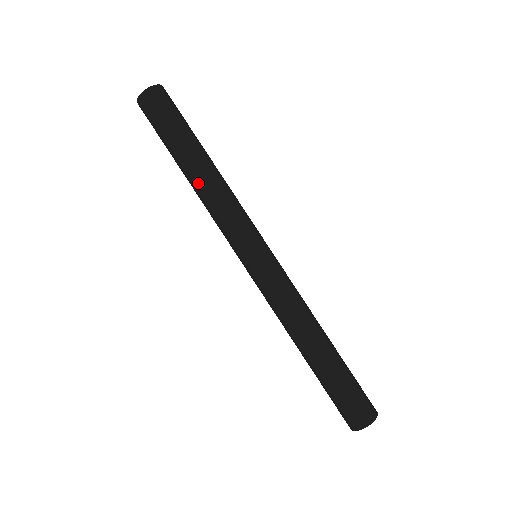
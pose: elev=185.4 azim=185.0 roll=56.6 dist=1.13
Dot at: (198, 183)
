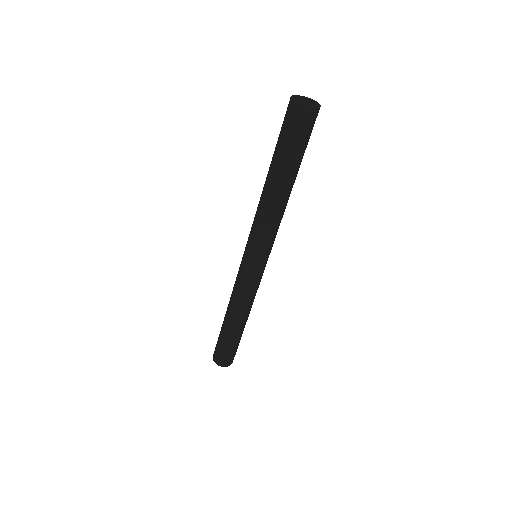
Dot at: (267, 195)
